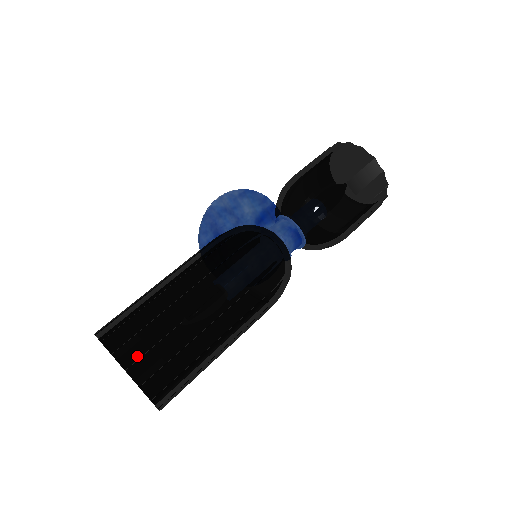
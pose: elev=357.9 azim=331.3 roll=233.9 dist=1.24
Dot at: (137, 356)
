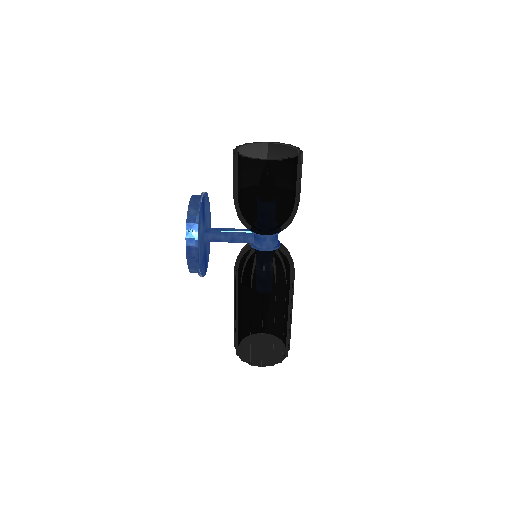
Dot at: (287, 351)
